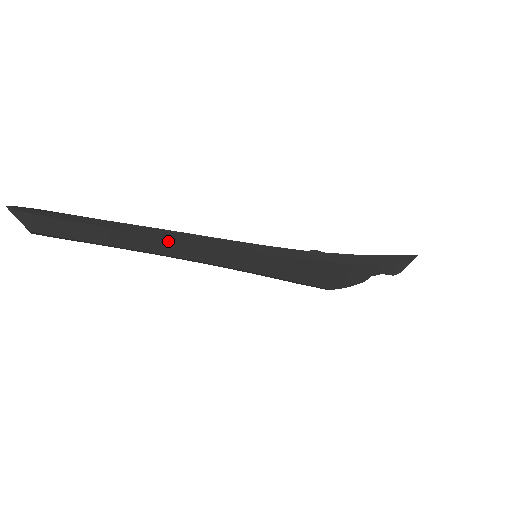
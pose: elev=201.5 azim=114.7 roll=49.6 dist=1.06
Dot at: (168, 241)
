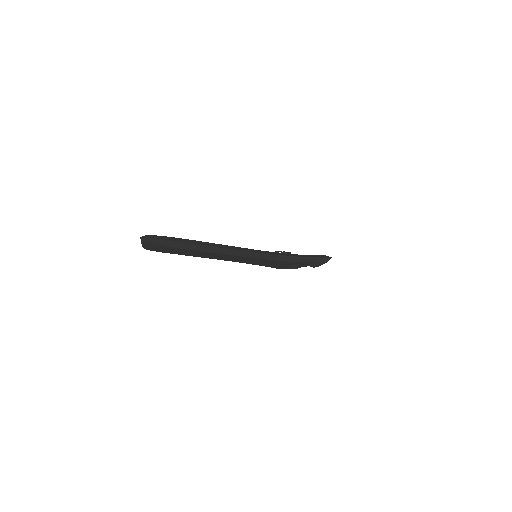
Dot at: (219, 255)
